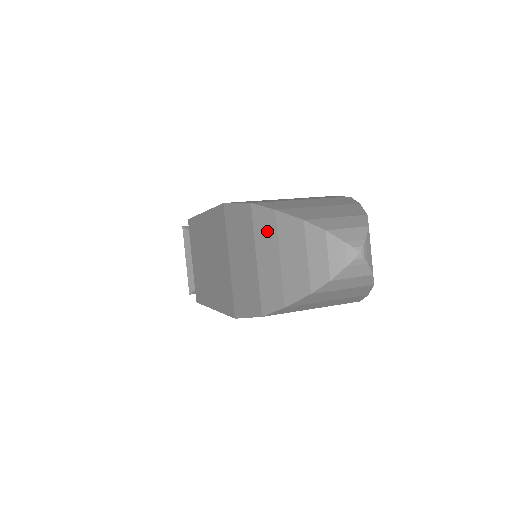
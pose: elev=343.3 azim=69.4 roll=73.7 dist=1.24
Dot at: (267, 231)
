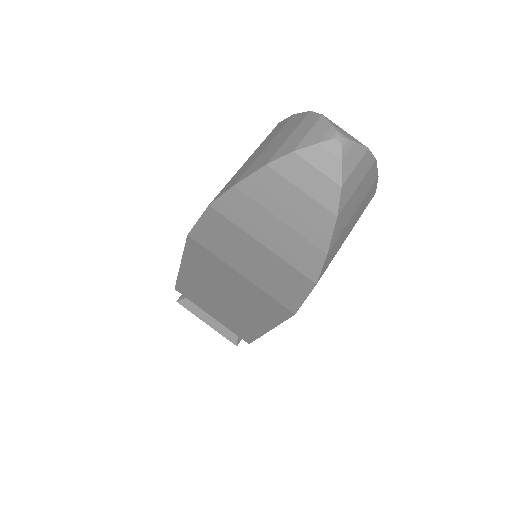
Dot at: (246, 211)
